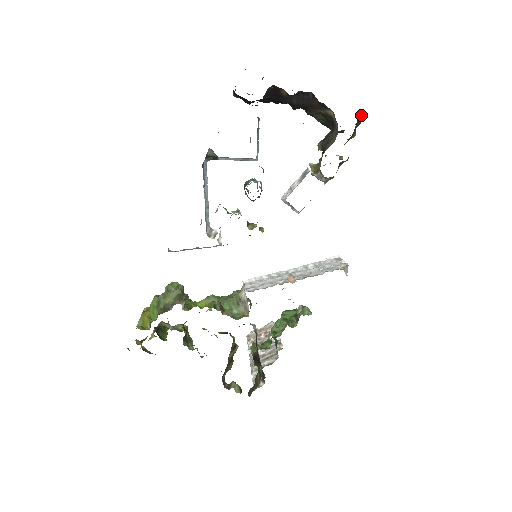
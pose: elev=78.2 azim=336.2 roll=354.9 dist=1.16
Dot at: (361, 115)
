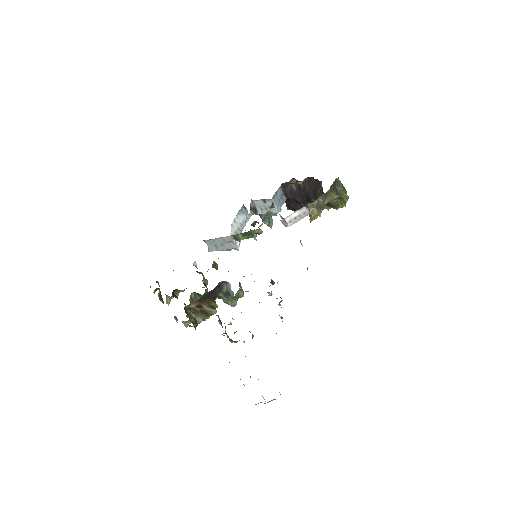
Dot at: (339, 183)
